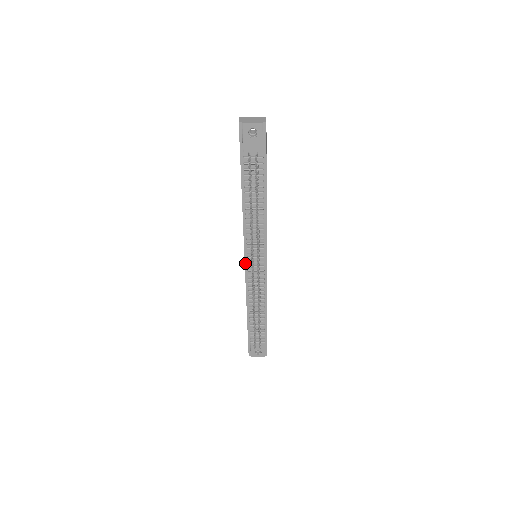
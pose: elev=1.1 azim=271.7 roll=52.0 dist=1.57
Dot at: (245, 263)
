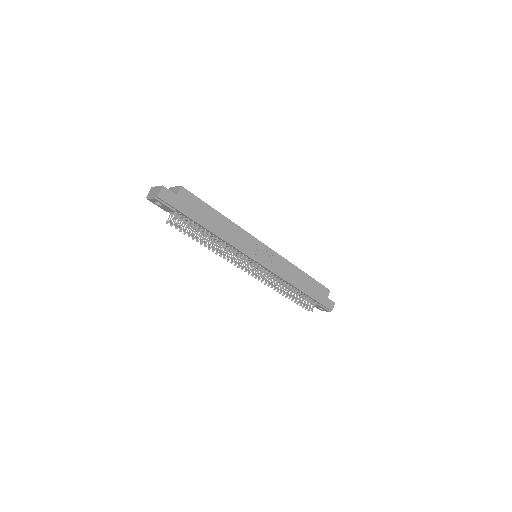
Dot at: occluded
